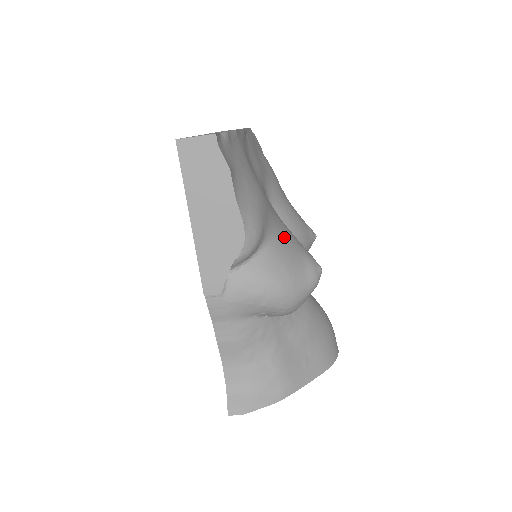
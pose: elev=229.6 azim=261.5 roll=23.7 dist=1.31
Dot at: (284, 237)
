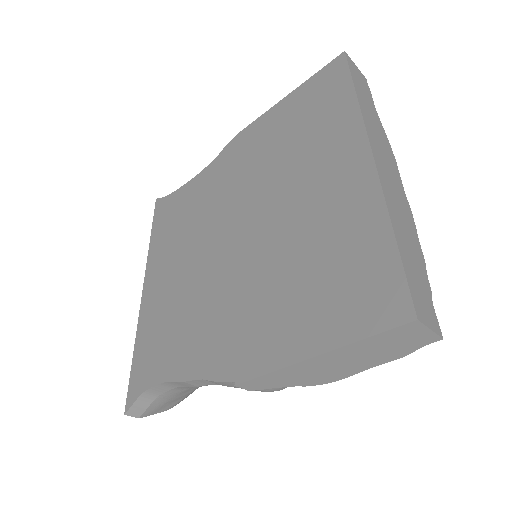
Dot at: occluded
